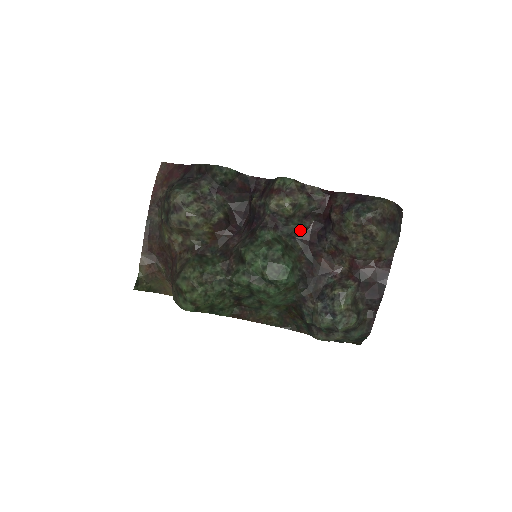
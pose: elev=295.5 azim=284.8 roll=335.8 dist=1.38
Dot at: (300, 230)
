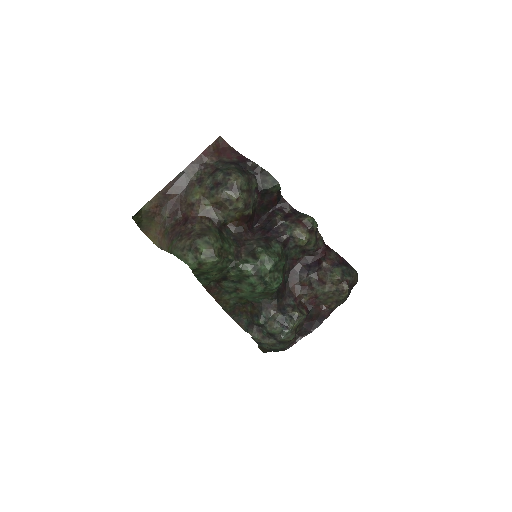
Dot at: (294, 257)
